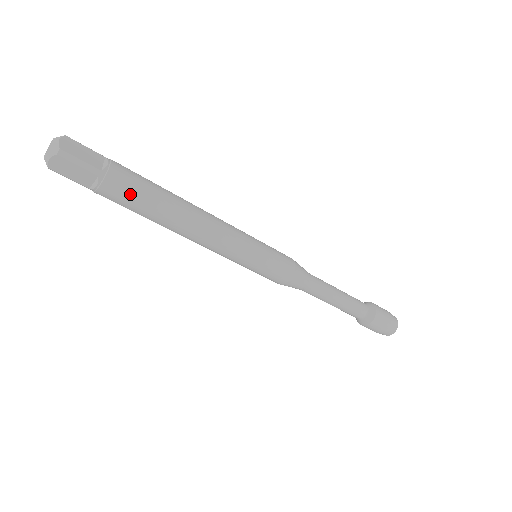
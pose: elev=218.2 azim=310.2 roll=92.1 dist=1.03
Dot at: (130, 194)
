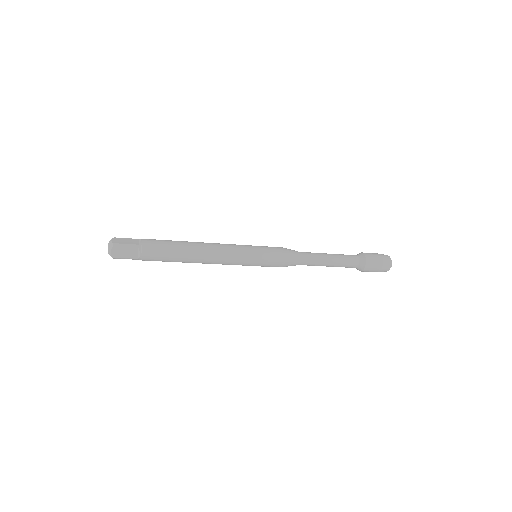
Dot at: (159, 250)
